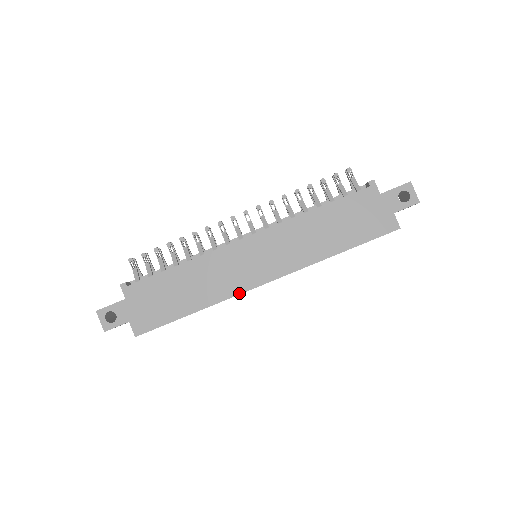
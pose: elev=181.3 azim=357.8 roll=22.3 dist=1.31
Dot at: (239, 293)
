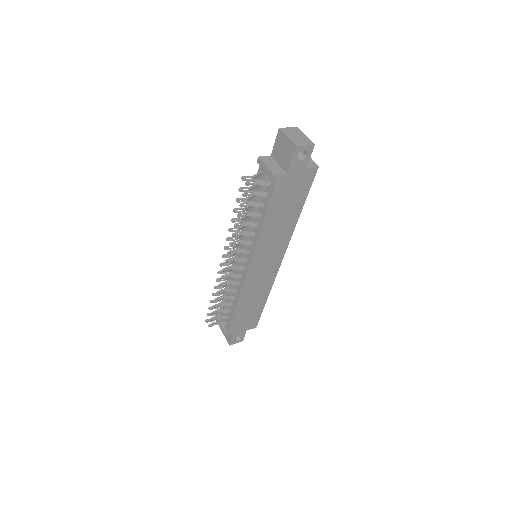
Dot at: (275, 277)
